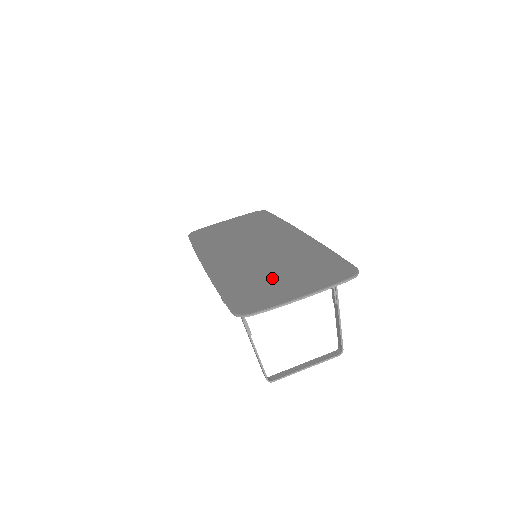
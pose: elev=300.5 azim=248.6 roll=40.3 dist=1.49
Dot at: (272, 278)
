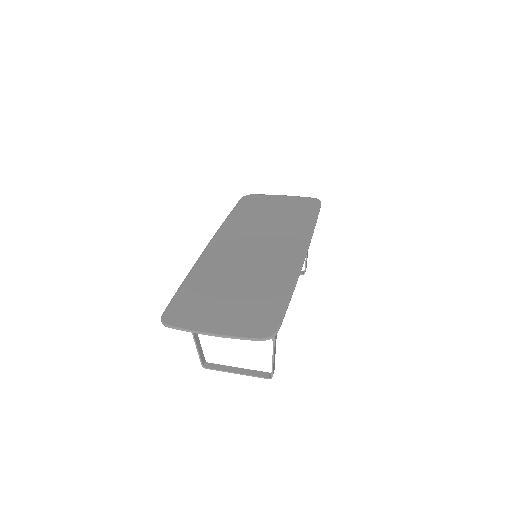
Dot at: (221, 297)
